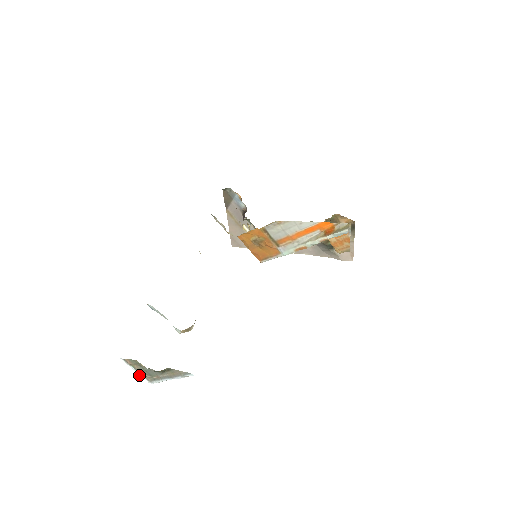
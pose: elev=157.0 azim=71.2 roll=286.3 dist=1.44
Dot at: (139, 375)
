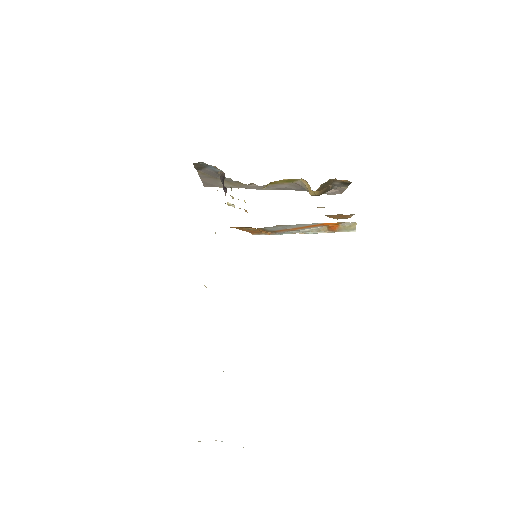
Dot at: occluded
